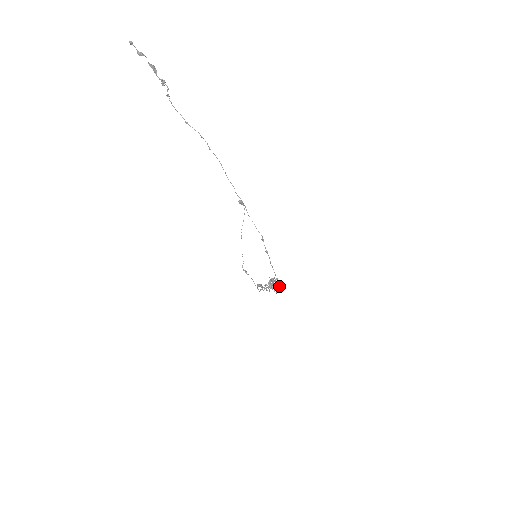
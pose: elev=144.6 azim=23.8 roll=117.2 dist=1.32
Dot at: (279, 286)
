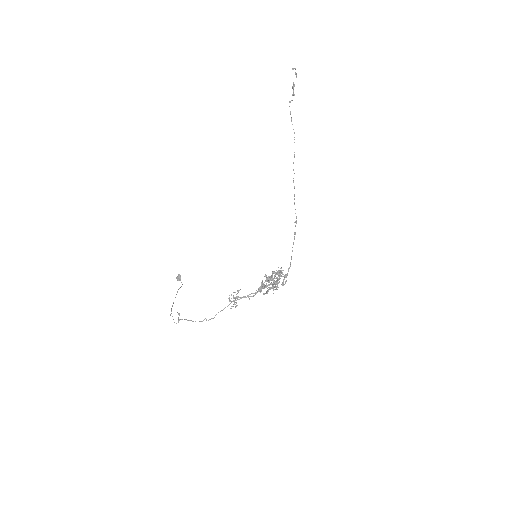
Dot at: (287, 275)
